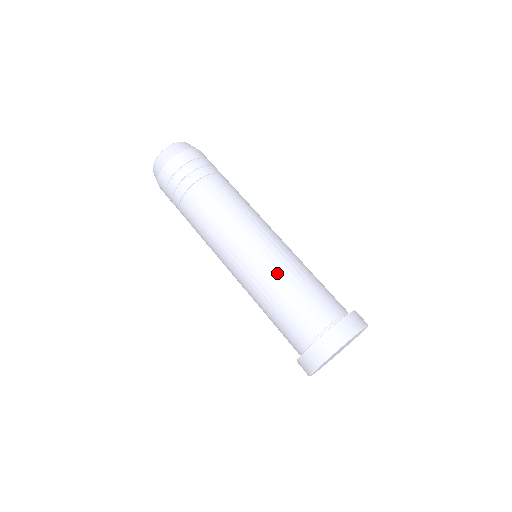
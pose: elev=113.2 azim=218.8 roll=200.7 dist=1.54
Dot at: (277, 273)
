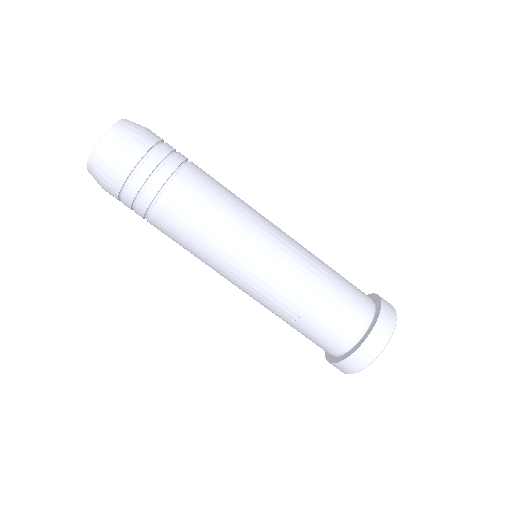
Dot at: (300, 280)
